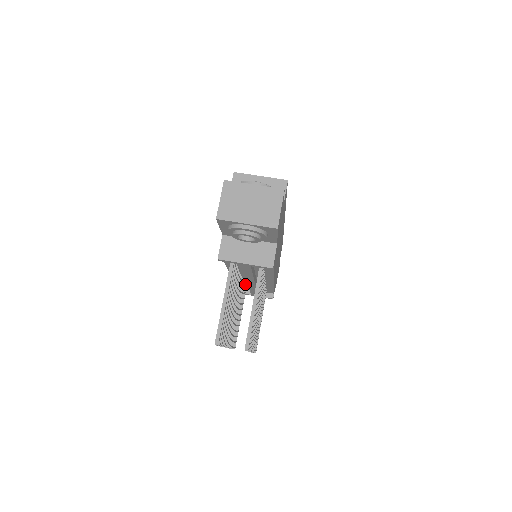
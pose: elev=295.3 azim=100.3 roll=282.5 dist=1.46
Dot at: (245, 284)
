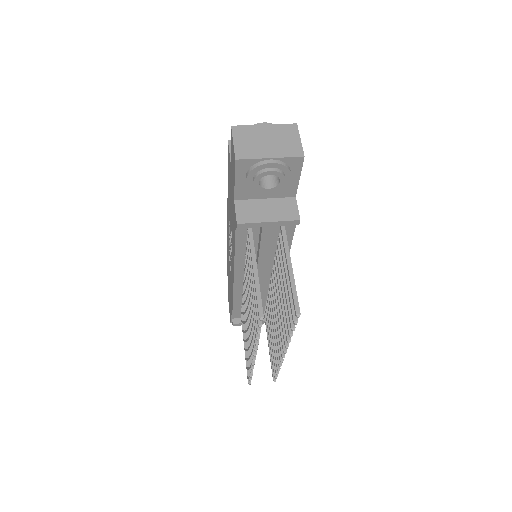
Dot at: occluded
